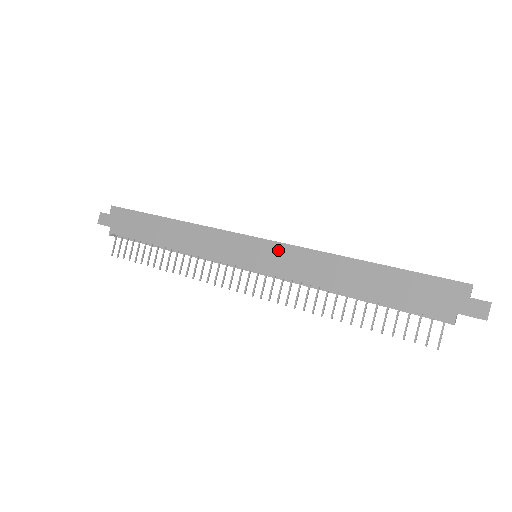
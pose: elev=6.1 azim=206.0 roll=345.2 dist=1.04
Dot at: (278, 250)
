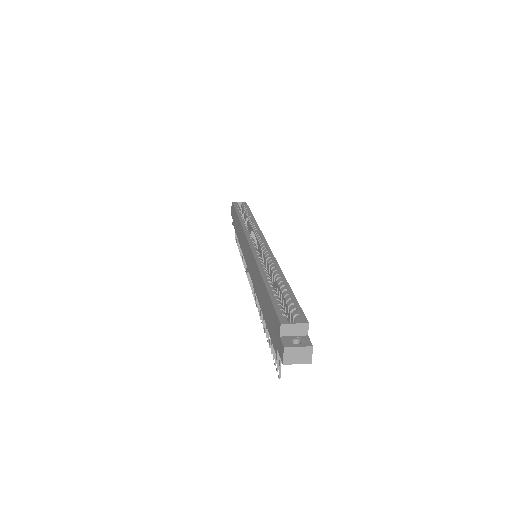
Dot at: (250, 255)
